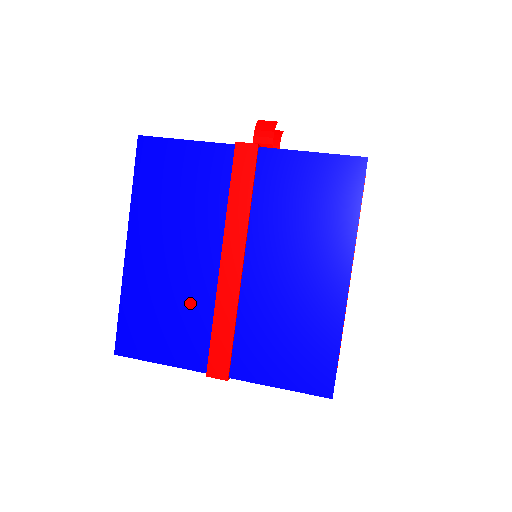
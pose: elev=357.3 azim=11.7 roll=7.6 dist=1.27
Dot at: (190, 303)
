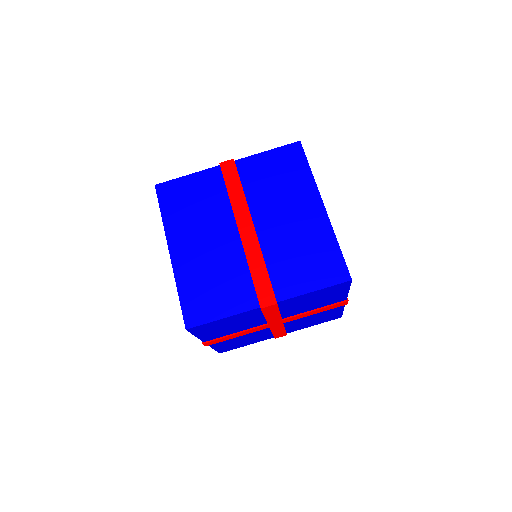
Dot at: (229, 267)
